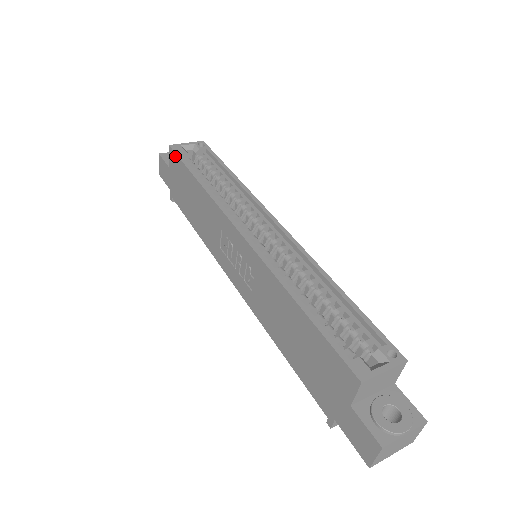
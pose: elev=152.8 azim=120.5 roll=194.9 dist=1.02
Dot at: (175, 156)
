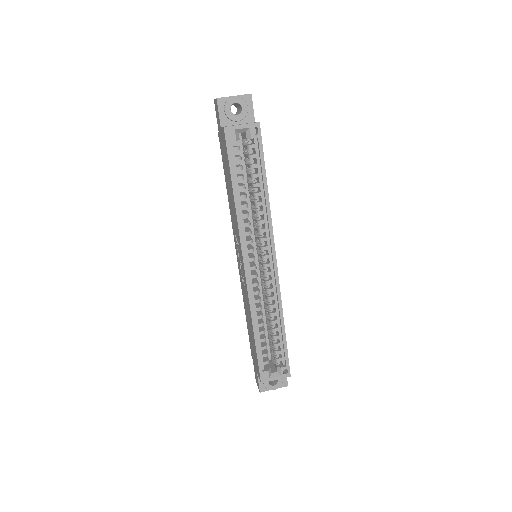
Dot at: (226, 145)
